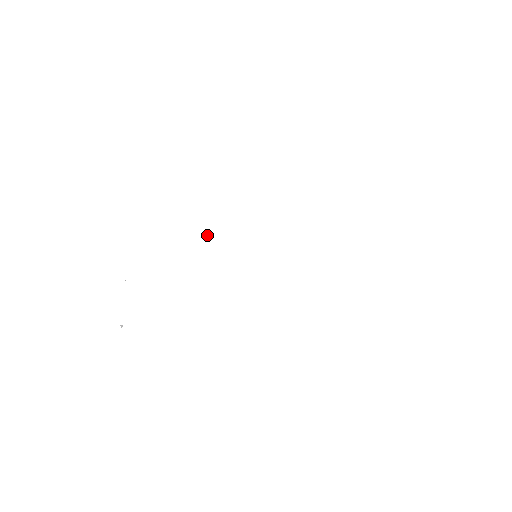
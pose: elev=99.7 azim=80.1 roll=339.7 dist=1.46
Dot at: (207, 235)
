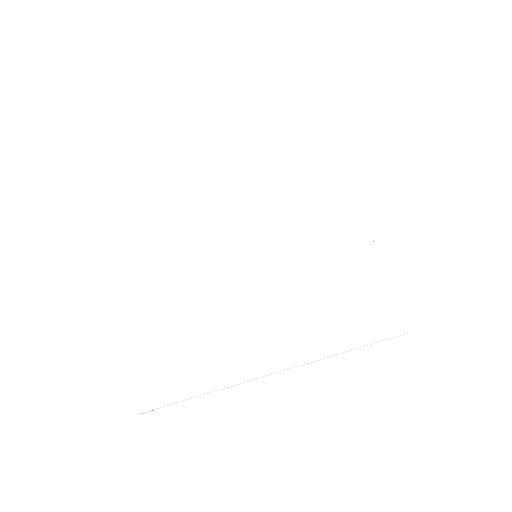
Dot at: (190, 259)
